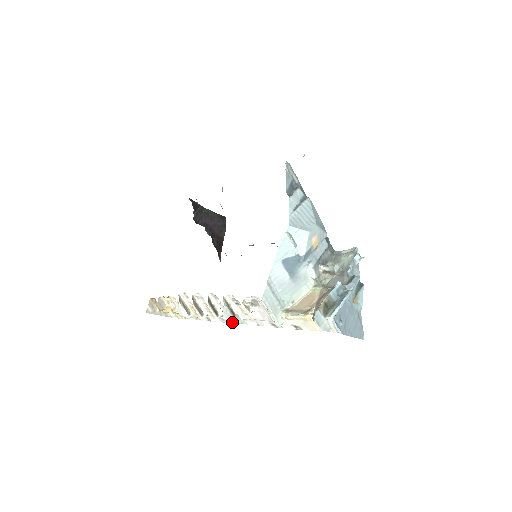
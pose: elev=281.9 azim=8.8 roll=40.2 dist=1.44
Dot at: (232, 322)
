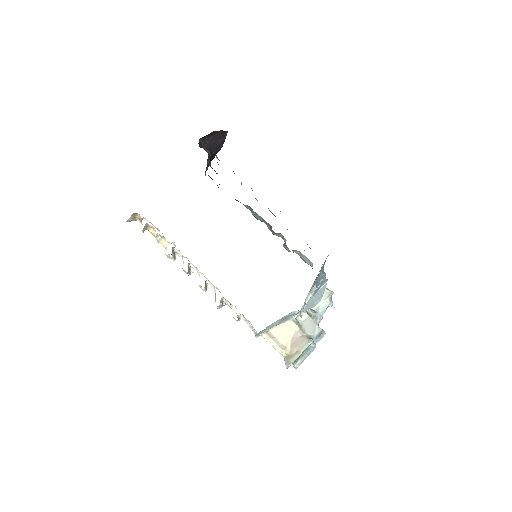
Dot at: occluded
